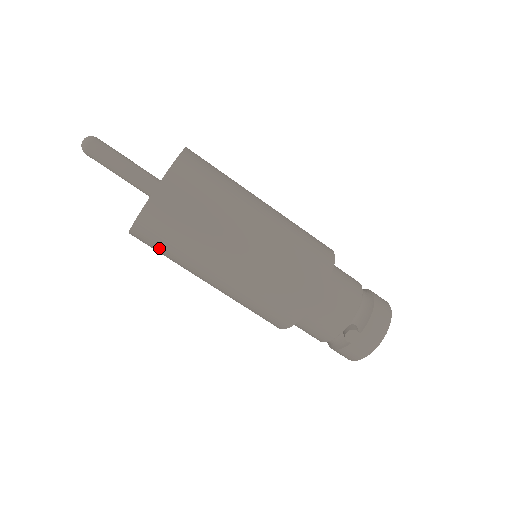
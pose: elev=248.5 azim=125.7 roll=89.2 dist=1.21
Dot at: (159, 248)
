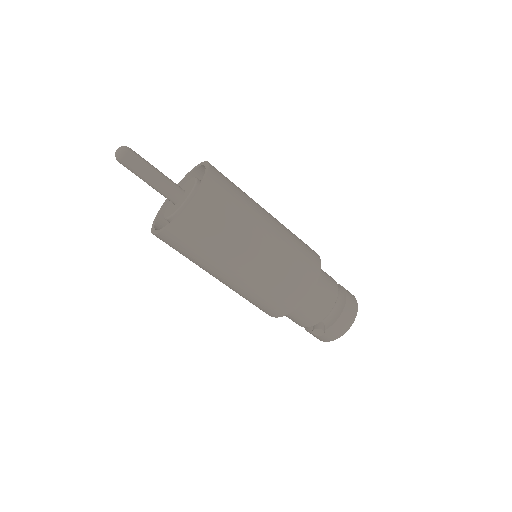
Dot at: occluded
